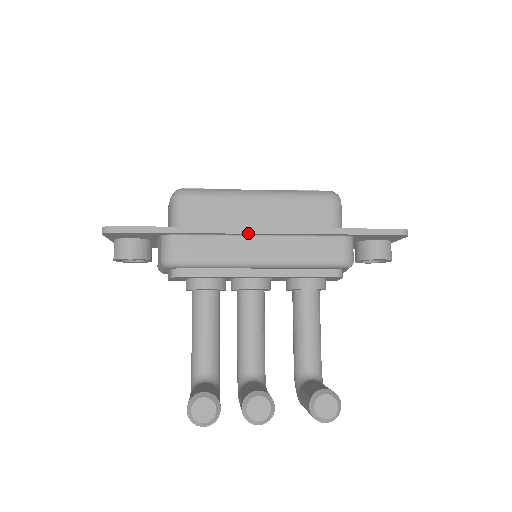
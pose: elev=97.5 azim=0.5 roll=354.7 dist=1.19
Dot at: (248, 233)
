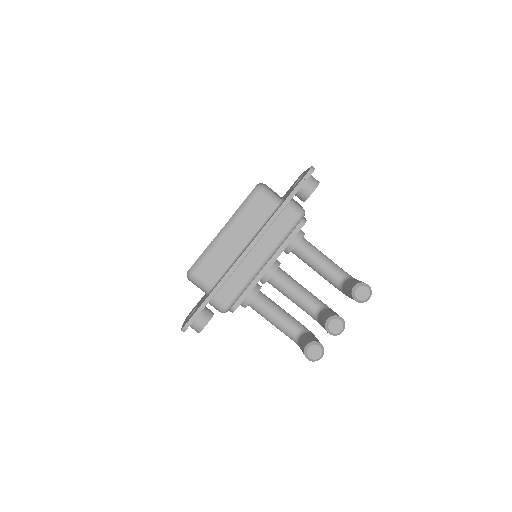
Dot at: (244, 258)
